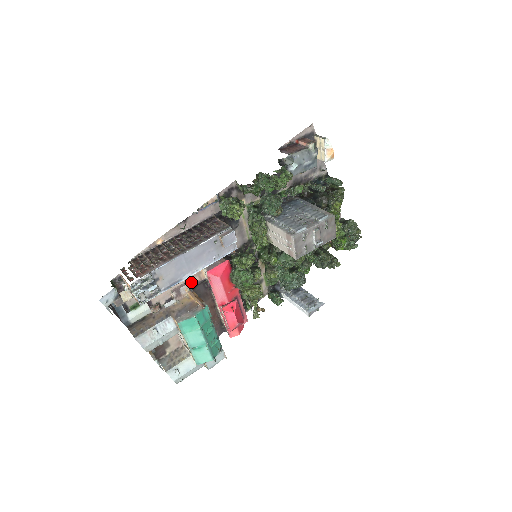
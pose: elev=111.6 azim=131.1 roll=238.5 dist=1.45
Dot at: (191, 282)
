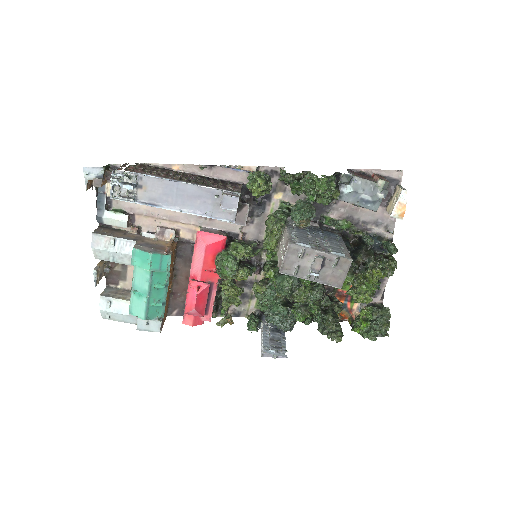
Dot at: (182, 234)
